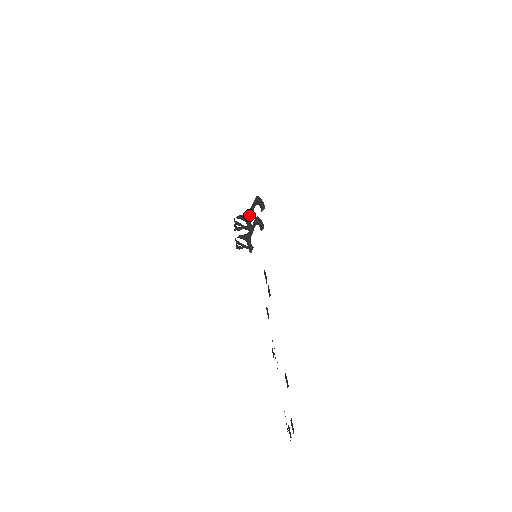
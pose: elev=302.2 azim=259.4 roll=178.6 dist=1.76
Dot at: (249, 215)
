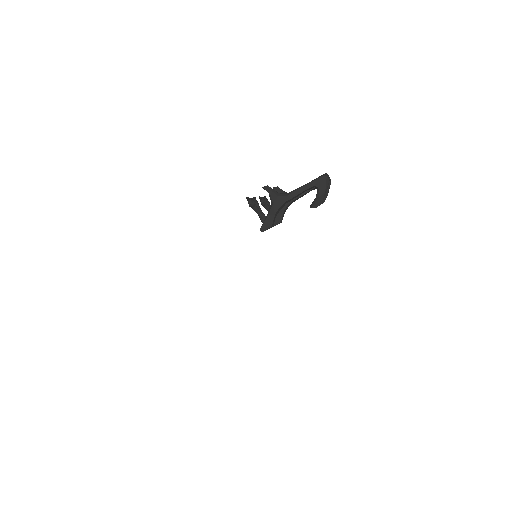
Dot at: (283, 201)
